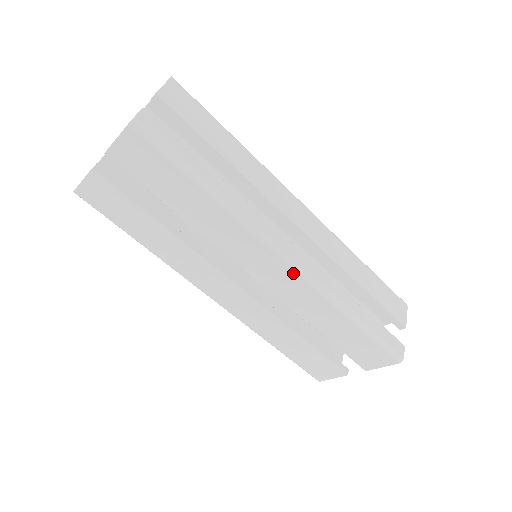
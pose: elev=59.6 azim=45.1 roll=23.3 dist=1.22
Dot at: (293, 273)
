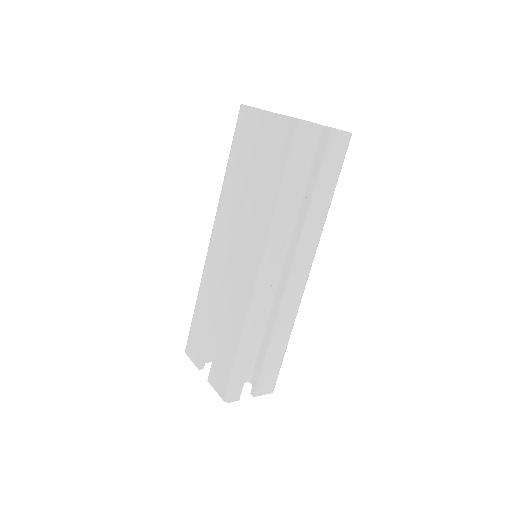
Dot at: (253, 285)
